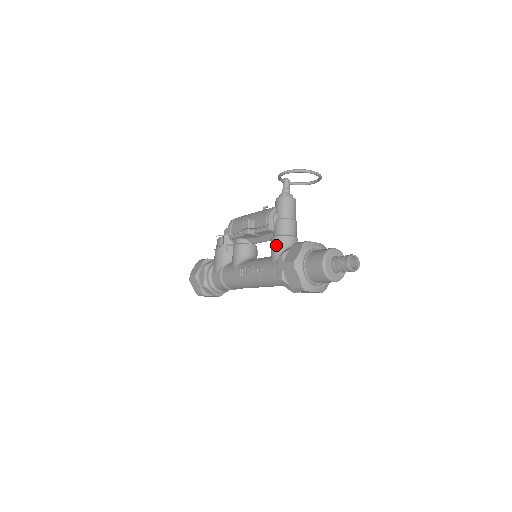
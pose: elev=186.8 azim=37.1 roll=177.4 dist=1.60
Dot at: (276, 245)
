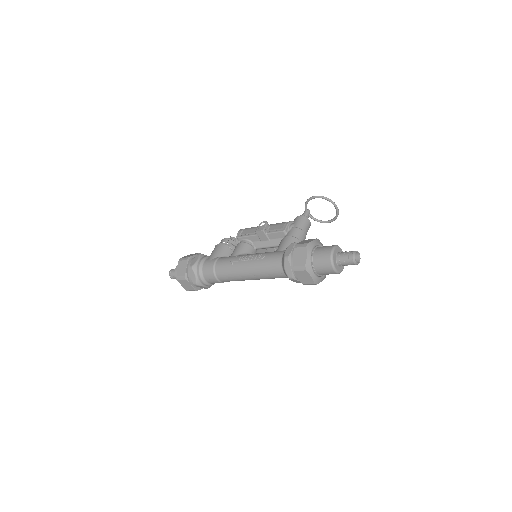
Dot at: (287, 241)
